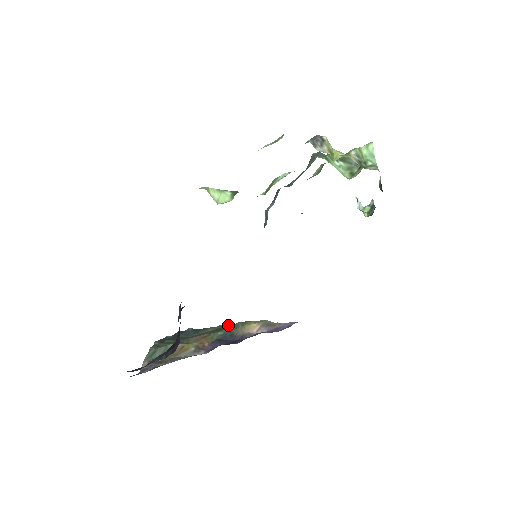
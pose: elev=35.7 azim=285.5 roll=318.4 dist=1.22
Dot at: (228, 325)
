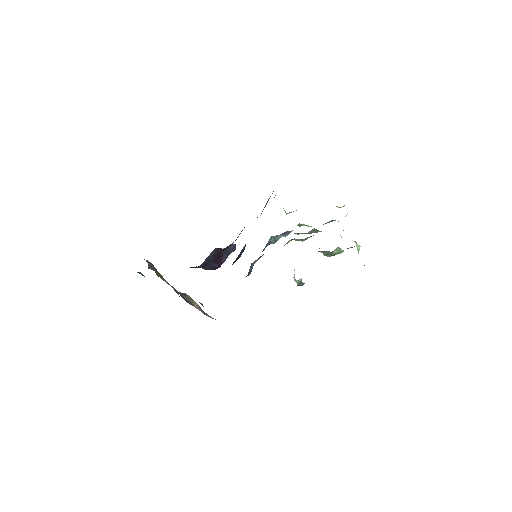
Dot at: occluded
